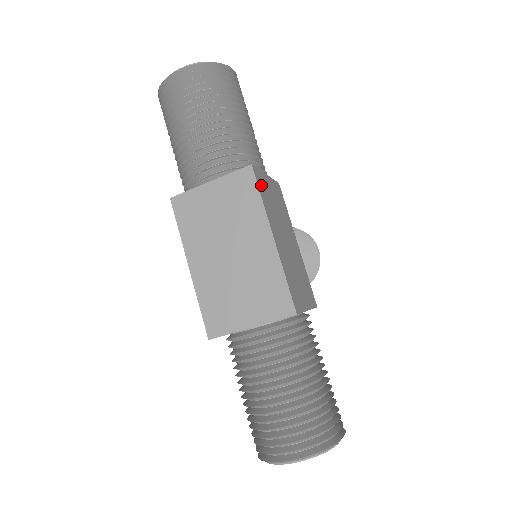
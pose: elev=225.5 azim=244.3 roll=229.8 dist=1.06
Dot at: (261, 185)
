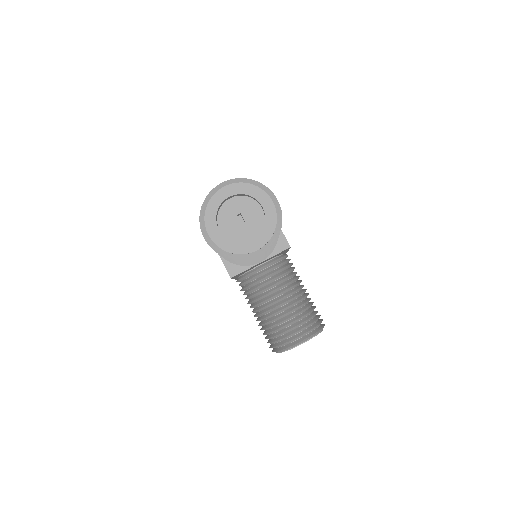
Dot at: occluded
